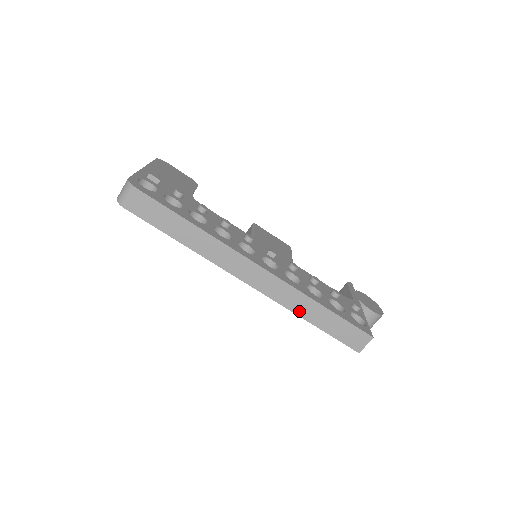
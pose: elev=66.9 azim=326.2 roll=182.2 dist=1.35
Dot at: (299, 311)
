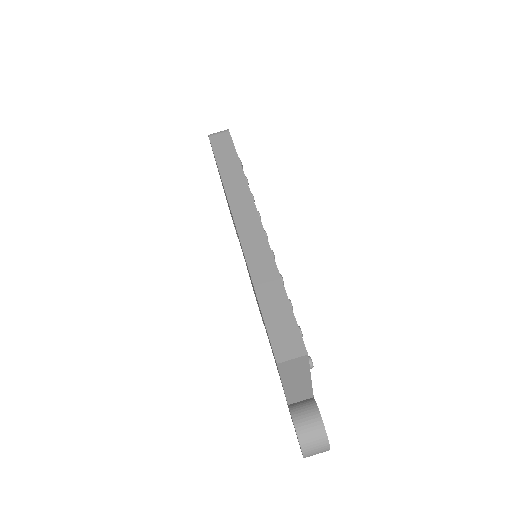
Dot at: (256, 274)
